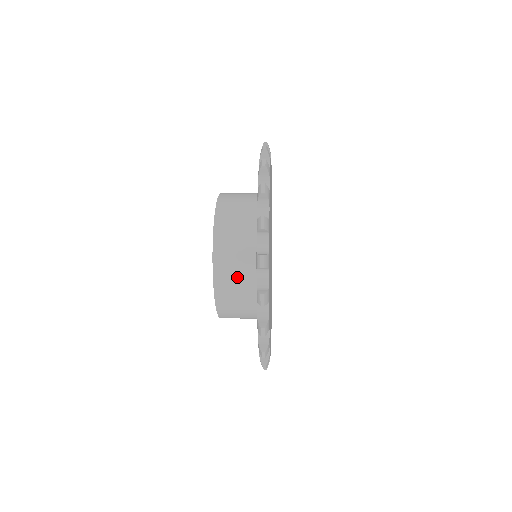
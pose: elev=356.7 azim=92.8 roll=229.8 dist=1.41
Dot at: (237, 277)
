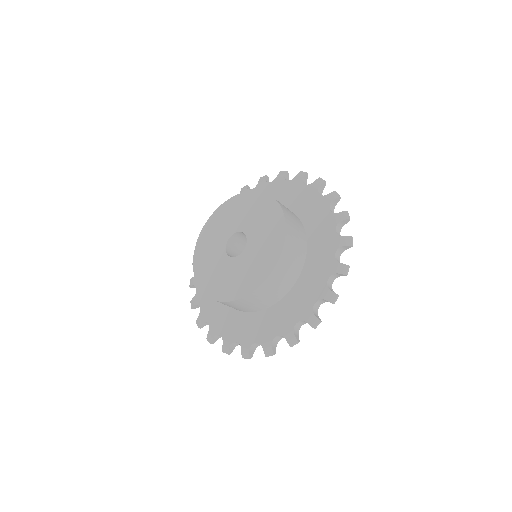
Dot at: (297, 241)
